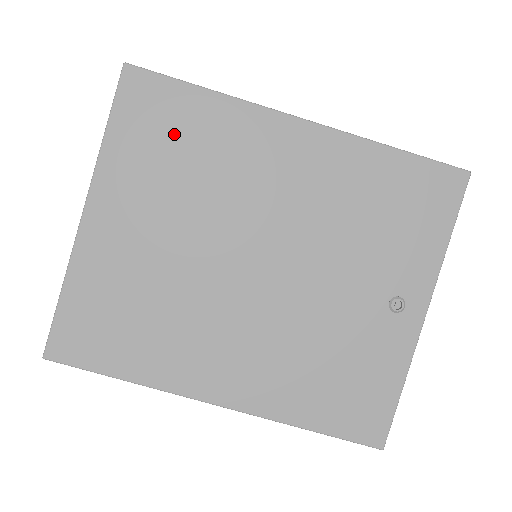
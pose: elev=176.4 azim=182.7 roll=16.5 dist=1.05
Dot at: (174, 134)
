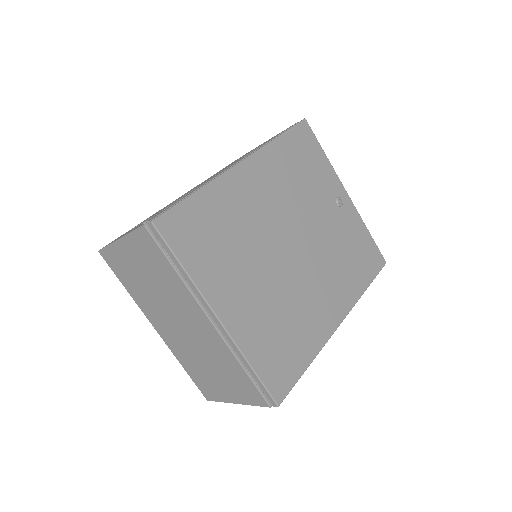
Dot at: (209, 230)
